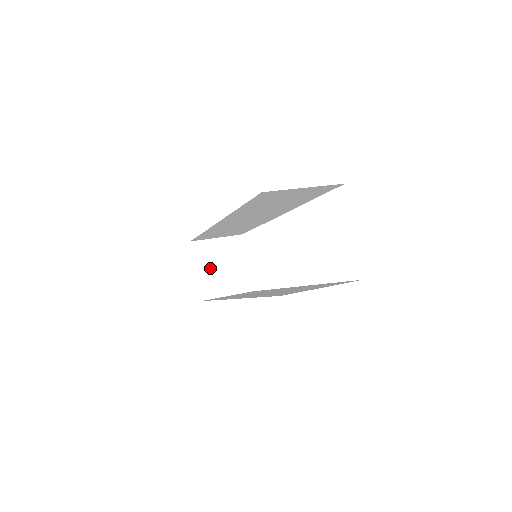
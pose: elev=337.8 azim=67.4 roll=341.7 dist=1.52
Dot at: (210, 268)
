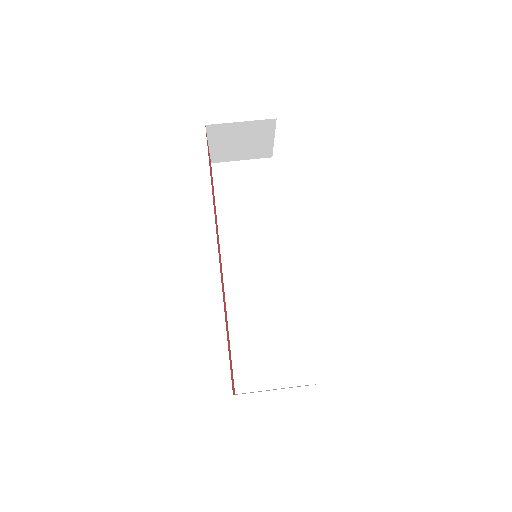
Dot at: (227, 143)
